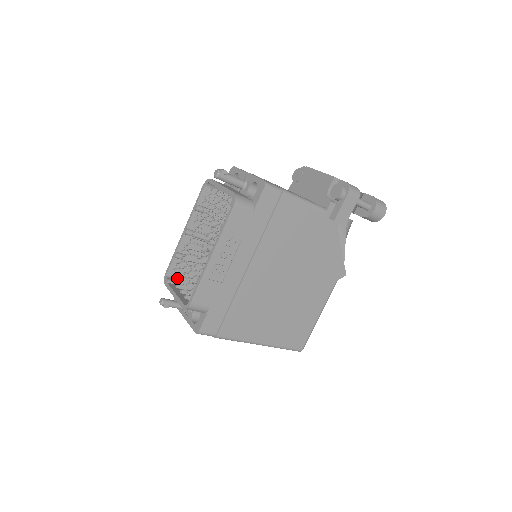
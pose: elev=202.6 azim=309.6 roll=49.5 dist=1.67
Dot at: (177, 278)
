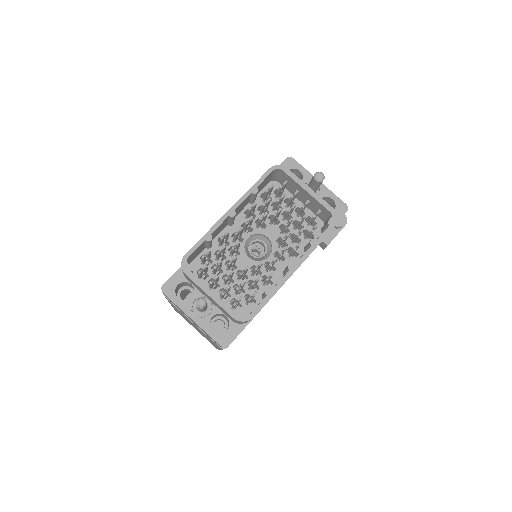
Dot at: (204, 269)
